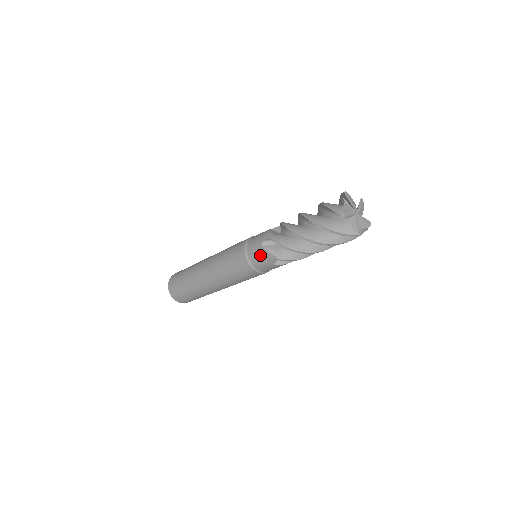
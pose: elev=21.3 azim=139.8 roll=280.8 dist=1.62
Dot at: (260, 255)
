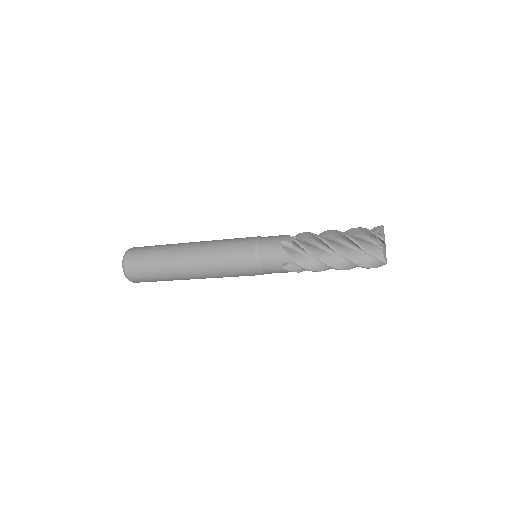
Dot at: (274, 252)
